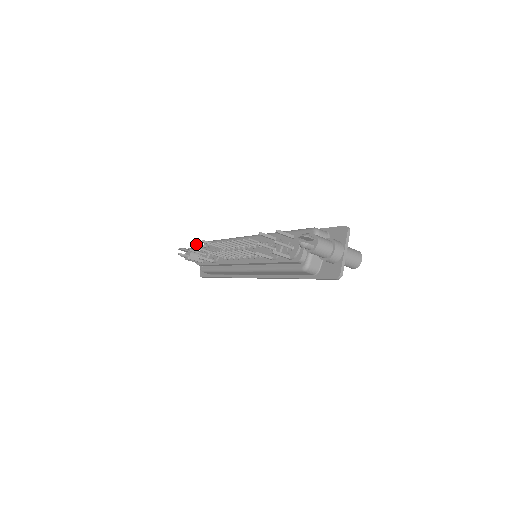
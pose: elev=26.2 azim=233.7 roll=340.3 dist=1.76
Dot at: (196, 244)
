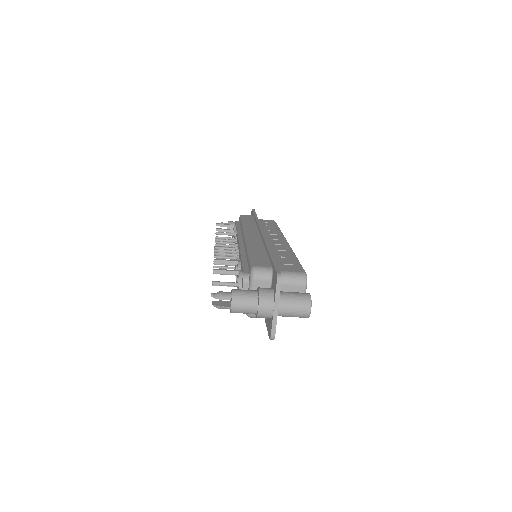
Dot at: (221, 226)
